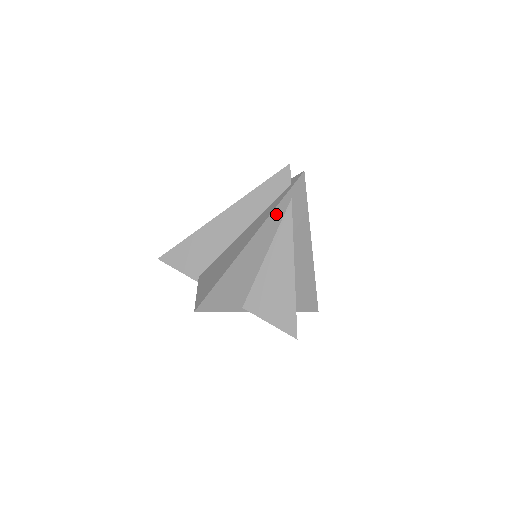
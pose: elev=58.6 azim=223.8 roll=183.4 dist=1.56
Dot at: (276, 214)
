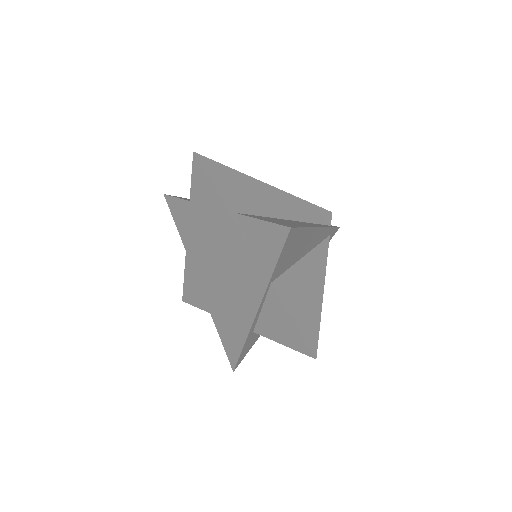
Dot at: (326, 233)
